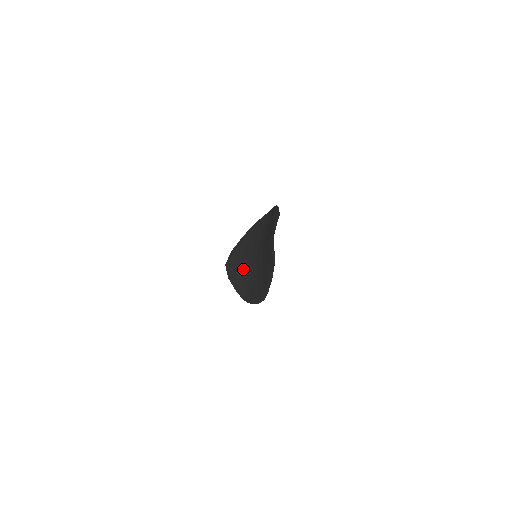
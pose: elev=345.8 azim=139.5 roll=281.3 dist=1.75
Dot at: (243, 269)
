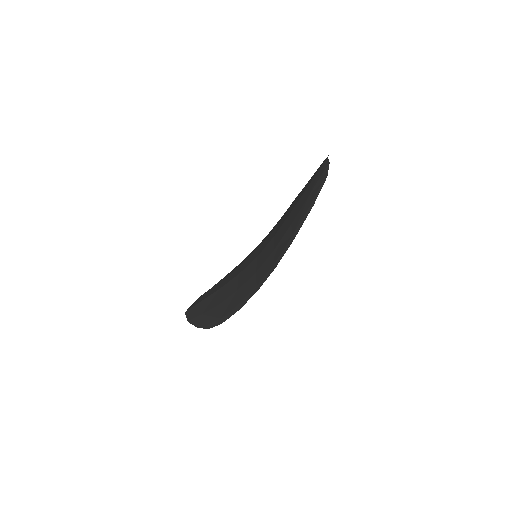
Dot at: (223, 291)
